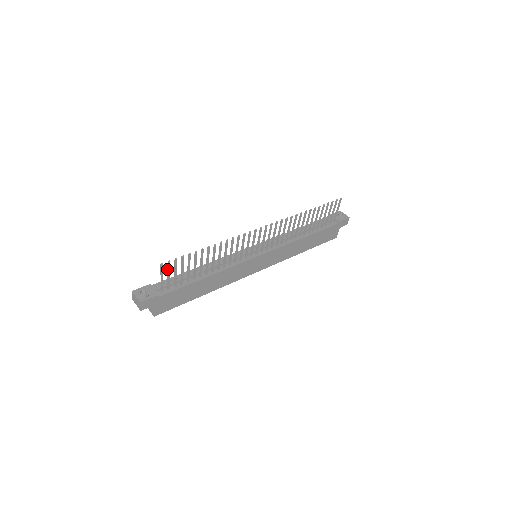
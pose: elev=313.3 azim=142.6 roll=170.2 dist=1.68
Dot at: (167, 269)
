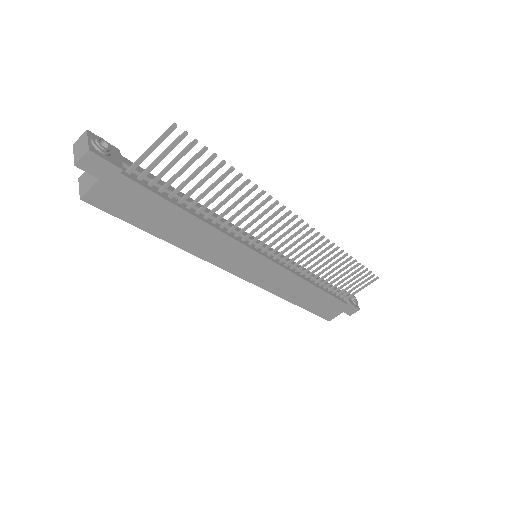
Dot at: occluded
